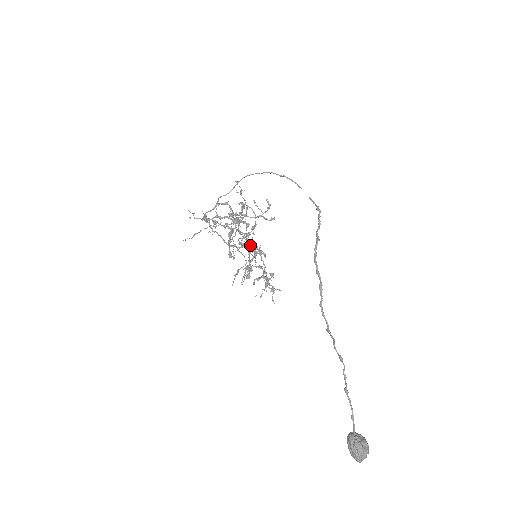
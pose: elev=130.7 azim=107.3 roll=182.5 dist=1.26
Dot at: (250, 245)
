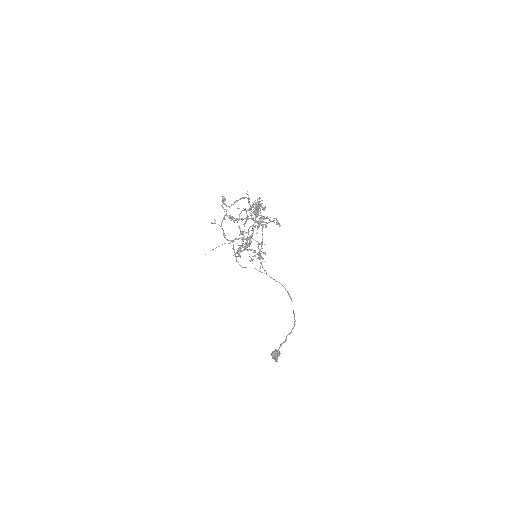
Dot at: occluded
